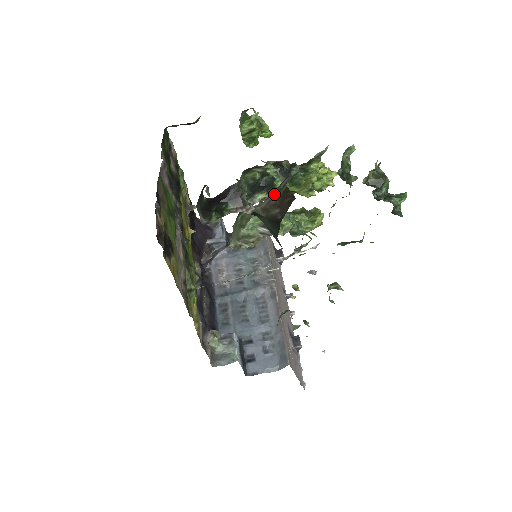
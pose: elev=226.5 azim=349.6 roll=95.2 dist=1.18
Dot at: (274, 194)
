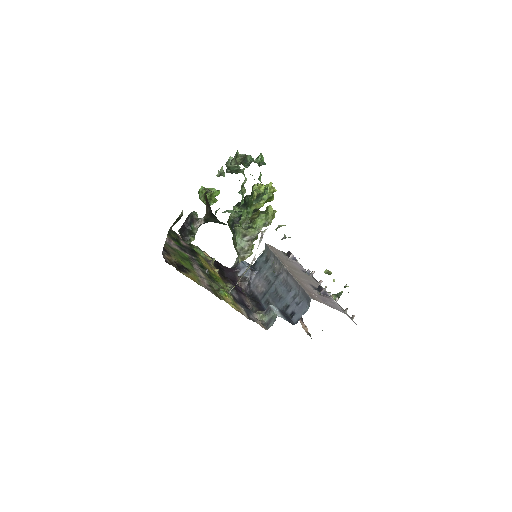
Dot at: occluded
